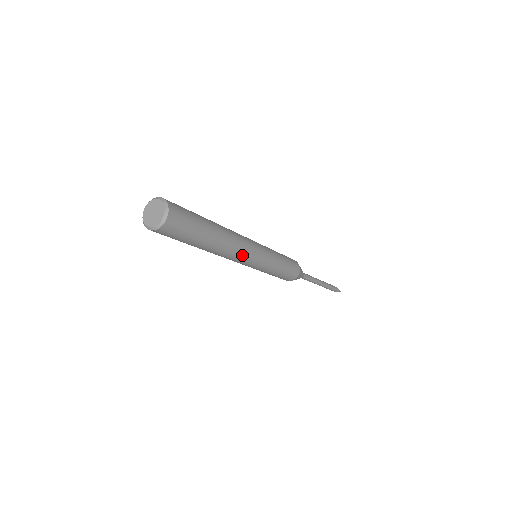
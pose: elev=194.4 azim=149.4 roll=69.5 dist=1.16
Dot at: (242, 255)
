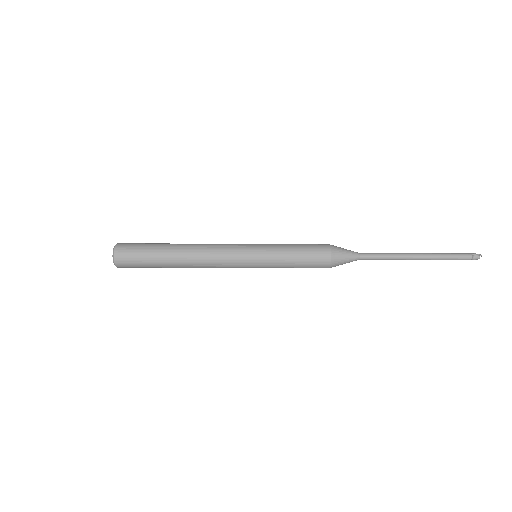
Dot at: (218, 250)
